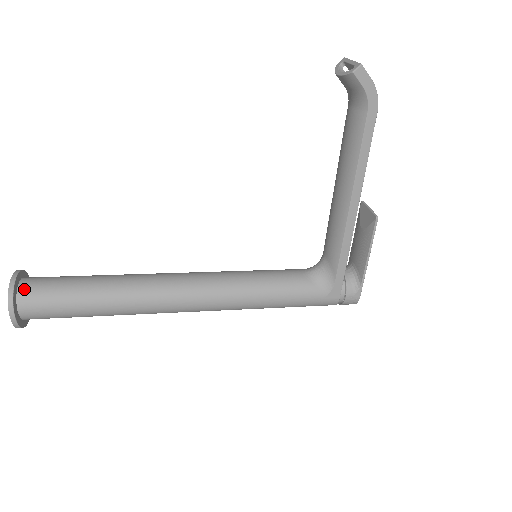
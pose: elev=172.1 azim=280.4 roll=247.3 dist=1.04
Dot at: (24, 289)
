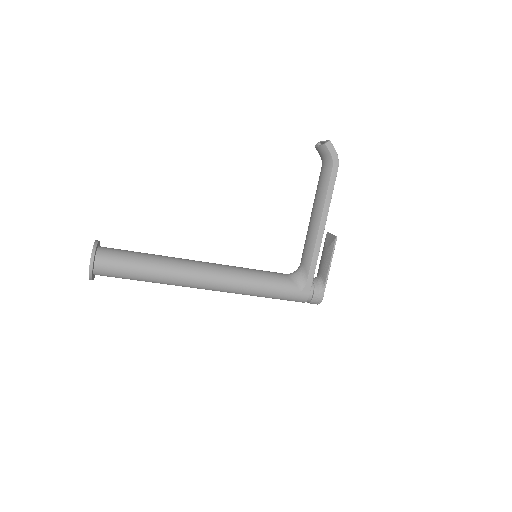
Dot at: (101, 250)
